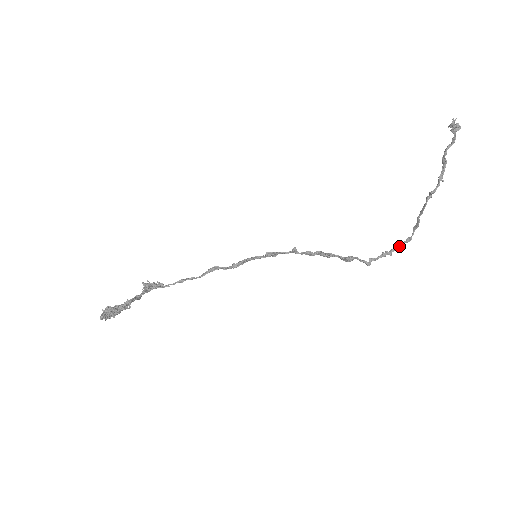
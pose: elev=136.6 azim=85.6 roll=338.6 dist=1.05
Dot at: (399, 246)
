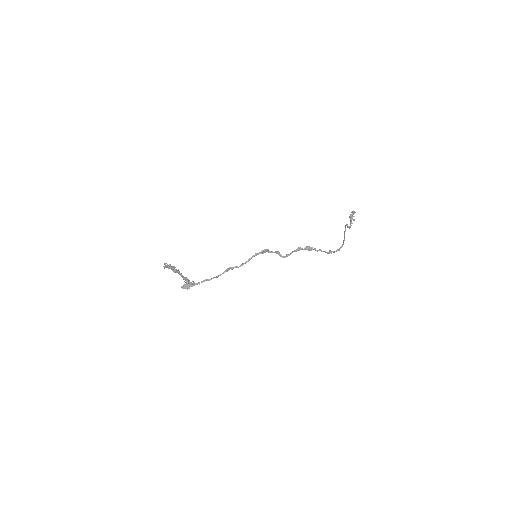
Dot at: (338, 250)
